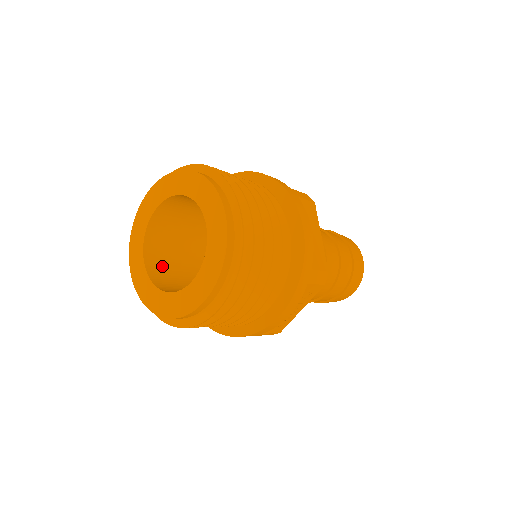
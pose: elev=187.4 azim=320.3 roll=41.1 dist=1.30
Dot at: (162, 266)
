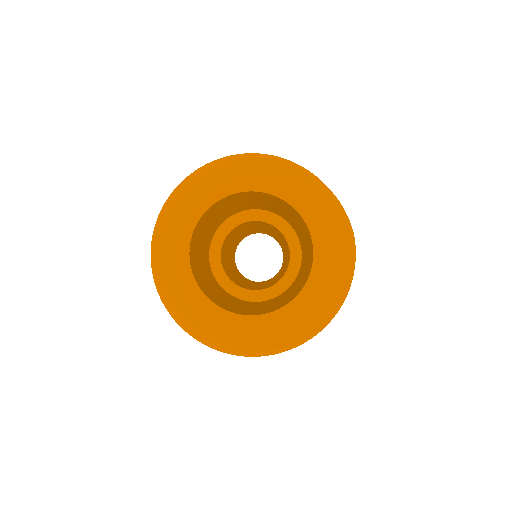
Dot at: (201, 226)
